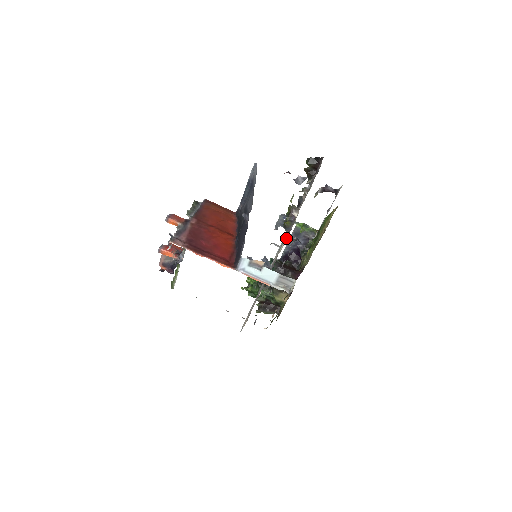
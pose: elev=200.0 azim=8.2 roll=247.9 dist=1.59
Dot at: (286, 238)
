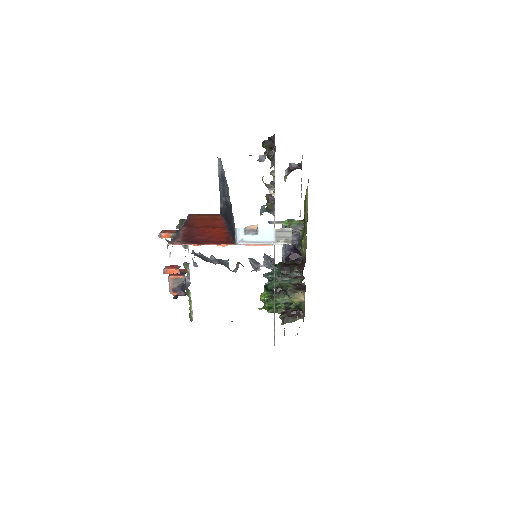
Dot at: occluded
